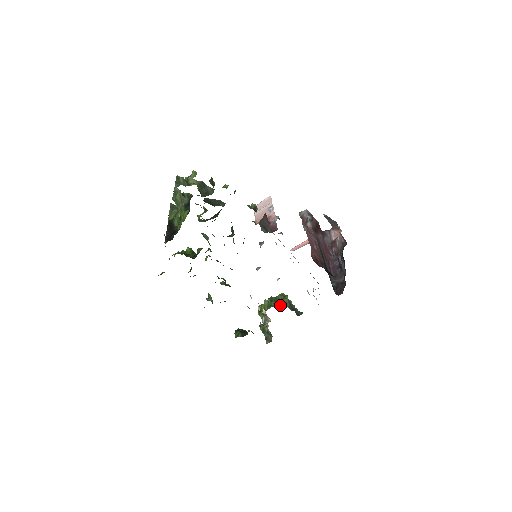
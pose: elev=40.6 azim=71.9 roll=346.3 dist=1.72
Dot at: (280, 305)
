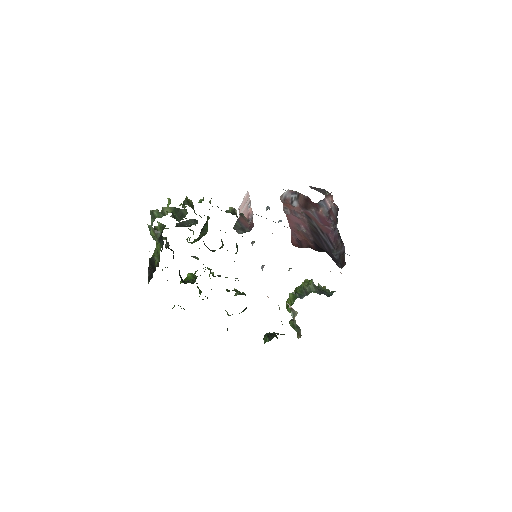
Dot at: (306, 293)
